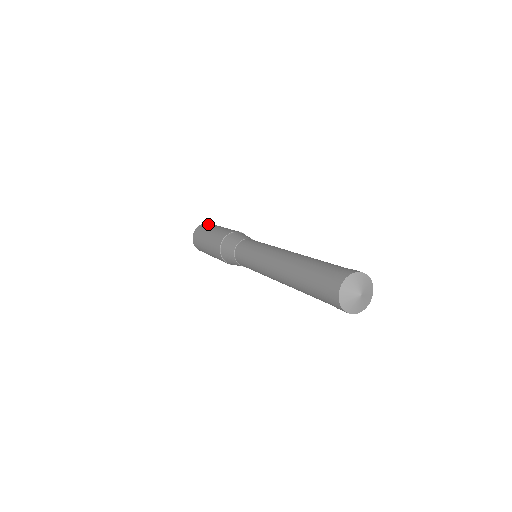
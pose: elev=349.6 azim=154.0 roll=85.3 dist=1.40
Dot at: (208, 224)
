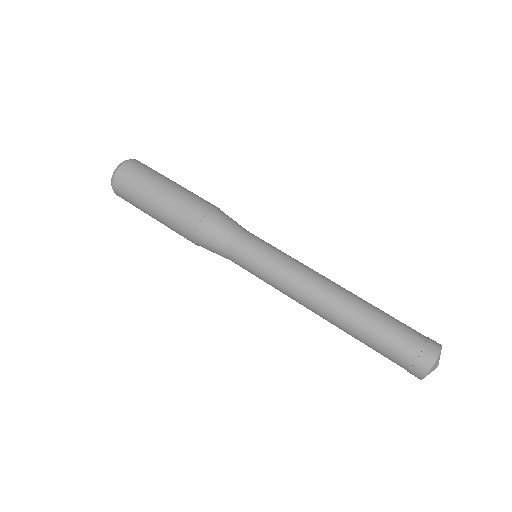
Dot at: (124, 193)
